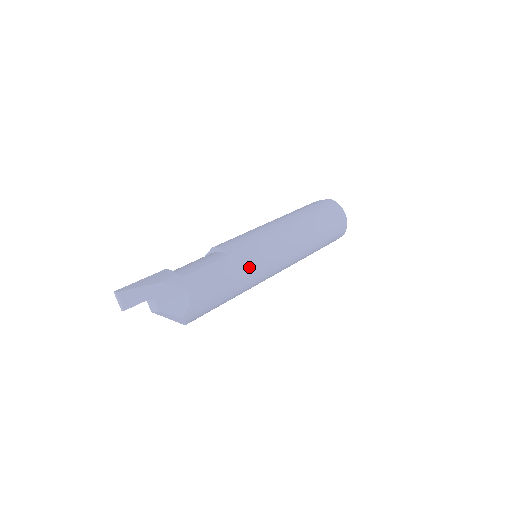
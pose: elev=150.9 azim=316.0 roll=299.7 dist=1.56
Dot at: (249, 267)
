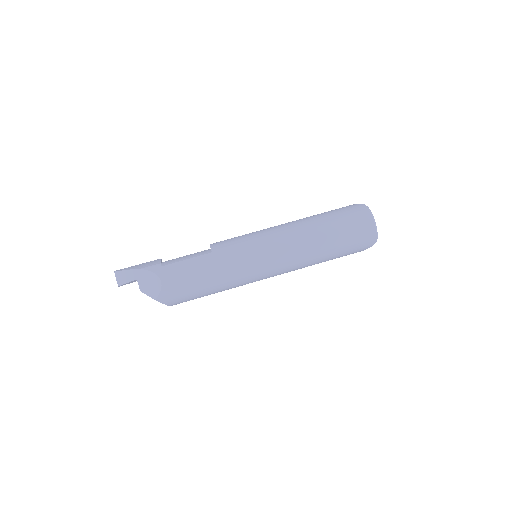
Dot at: (228, 265)
